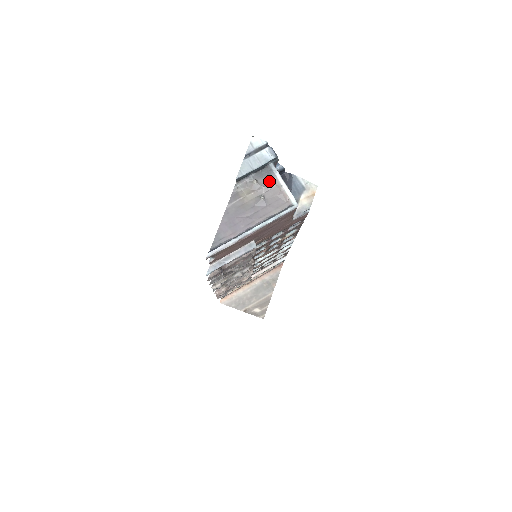
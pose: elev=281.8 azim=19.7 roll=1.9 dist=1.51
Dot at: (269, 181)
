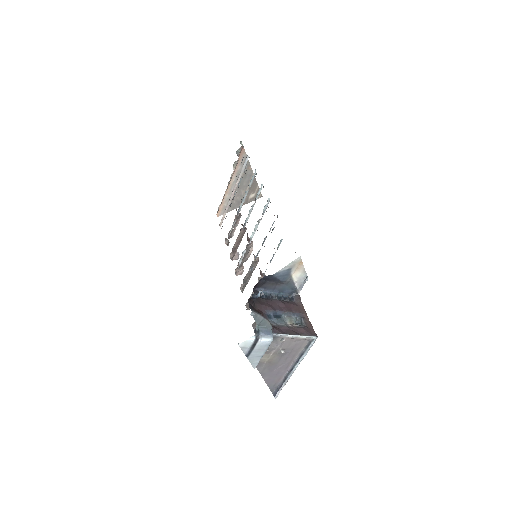
Dot at: (278, 341)
